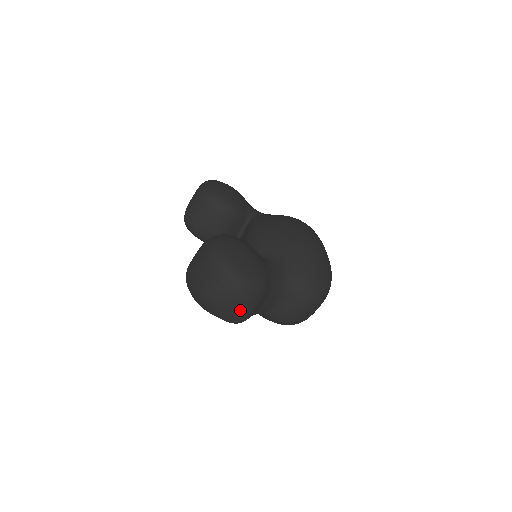
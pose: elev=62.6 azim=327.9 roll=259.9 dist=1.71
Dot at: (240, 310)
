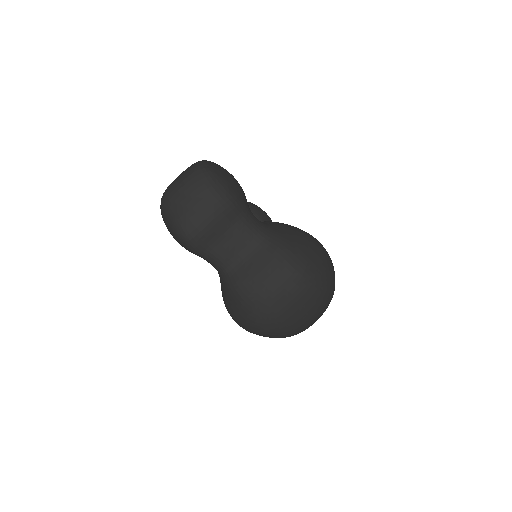
Dot at: (193, 211)
